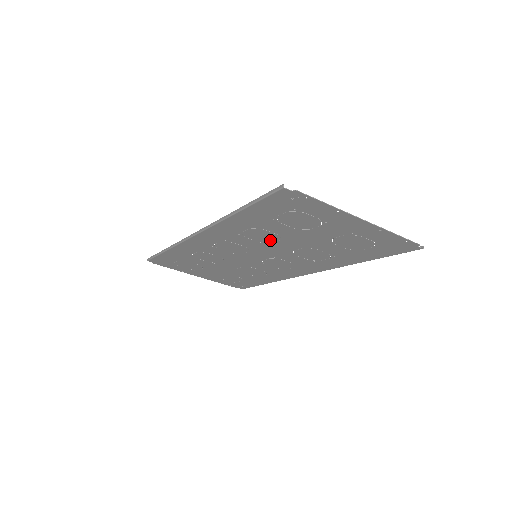
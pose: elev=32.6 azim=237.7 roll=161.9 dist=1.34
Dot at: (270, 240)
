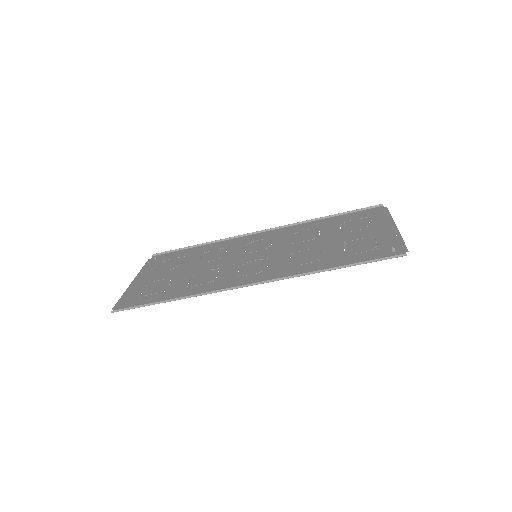
Dot at: (303, 253)
